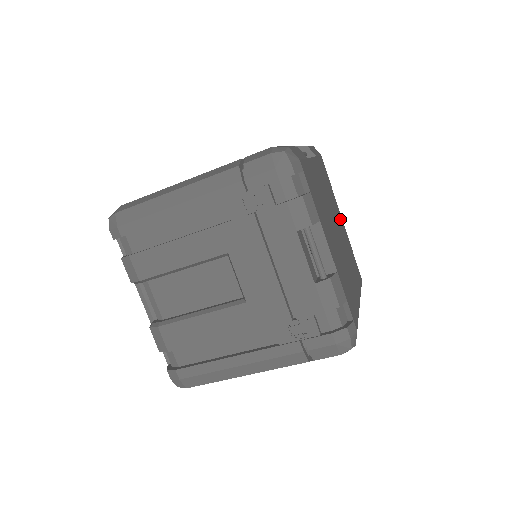
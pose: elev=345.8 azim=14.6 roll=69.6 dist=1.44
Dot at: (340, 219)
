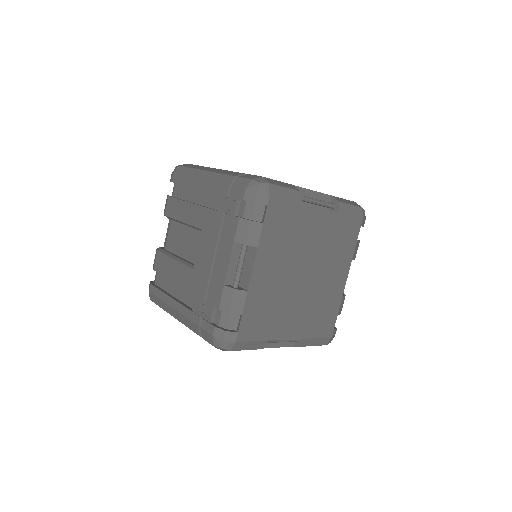
Dot at: (339, 276)
